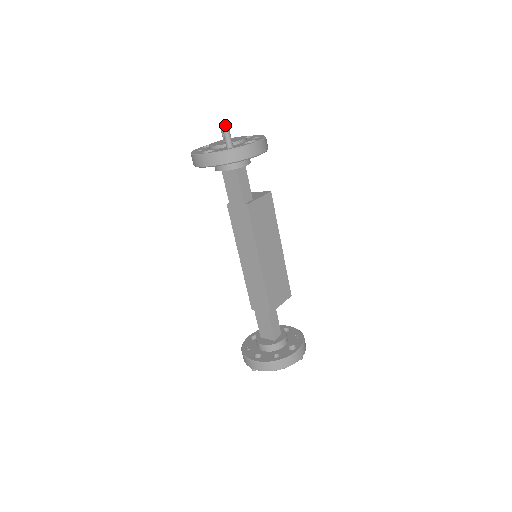
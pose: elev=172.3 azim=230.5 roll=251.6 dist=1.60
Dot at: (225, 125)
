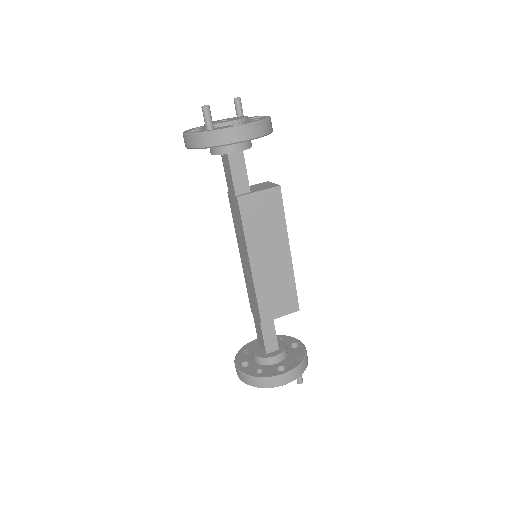
Dot at: (239, 100)
